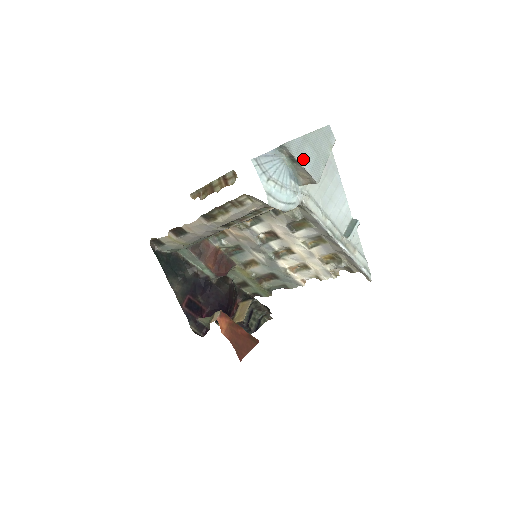
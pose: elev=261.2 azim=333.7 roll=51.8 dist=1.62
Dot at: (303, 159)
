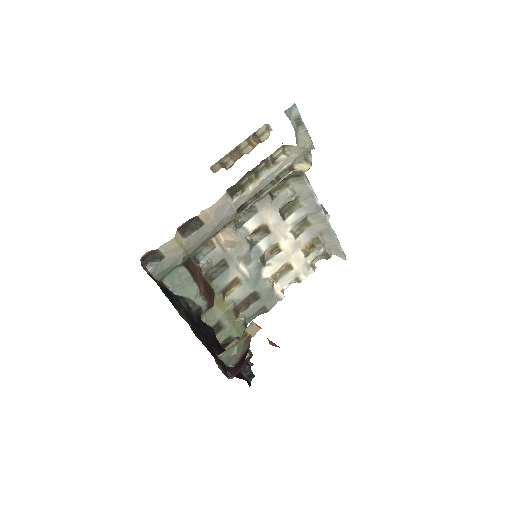
Dot at: occluded
